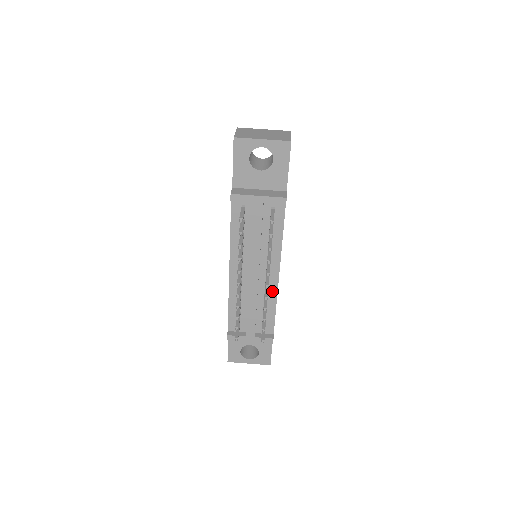
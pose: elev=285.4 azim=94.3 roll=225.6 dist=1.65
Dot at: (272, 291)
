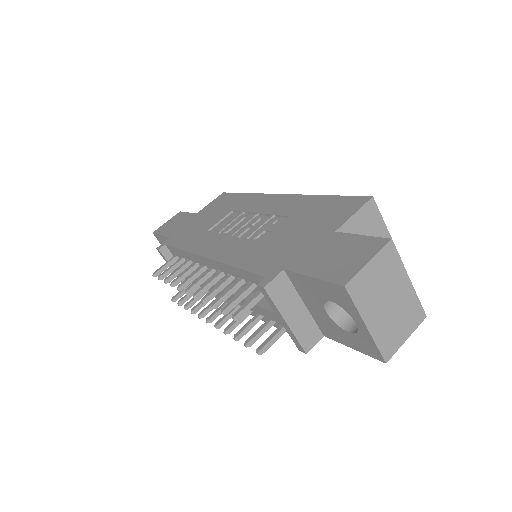
Dot at: occluded
